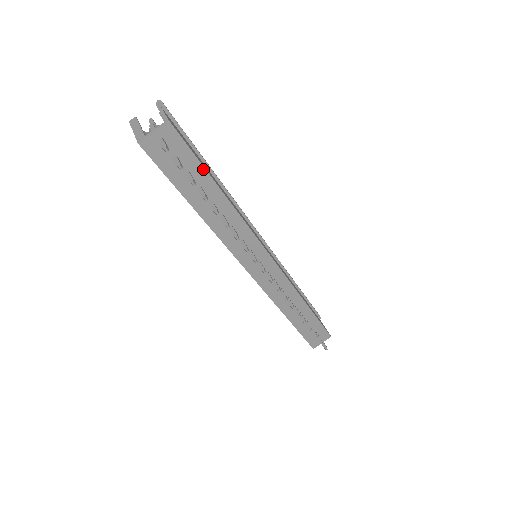
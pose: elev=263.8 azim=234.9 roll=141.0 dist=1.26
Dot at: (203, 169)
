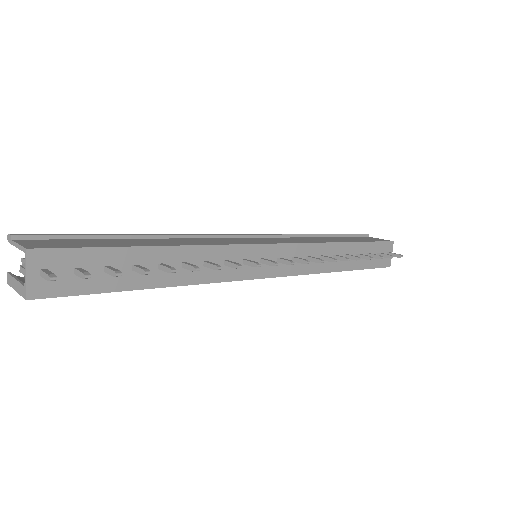
Dot at: (115, 249)
